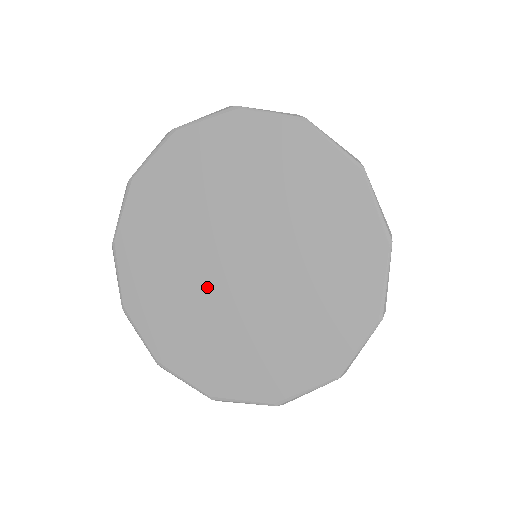
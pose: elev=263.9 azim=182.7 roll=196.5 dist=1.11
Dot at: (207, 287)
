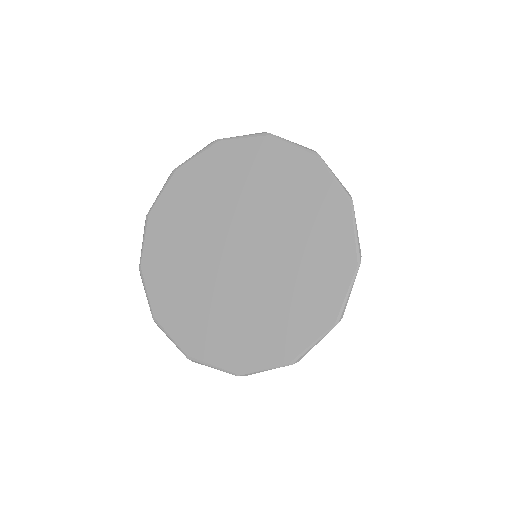
Dot at: (209, 266)
